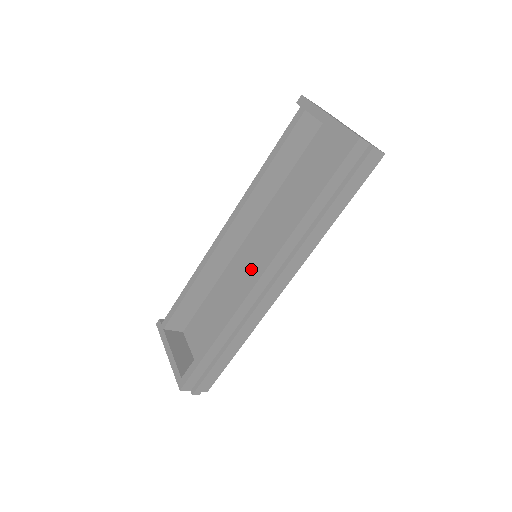
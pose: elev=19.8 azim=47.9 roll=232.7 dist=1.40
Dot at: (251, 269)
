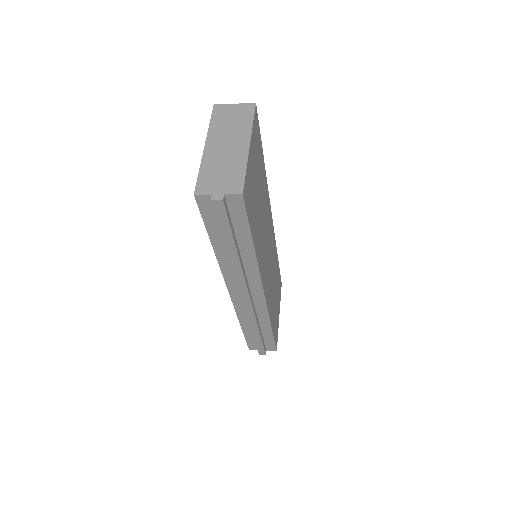
Dot at: occluded
